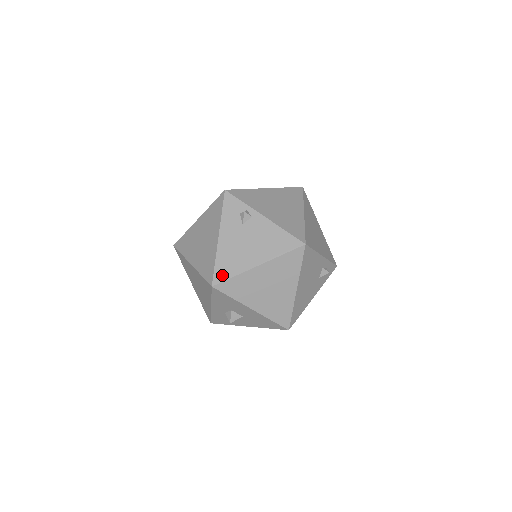
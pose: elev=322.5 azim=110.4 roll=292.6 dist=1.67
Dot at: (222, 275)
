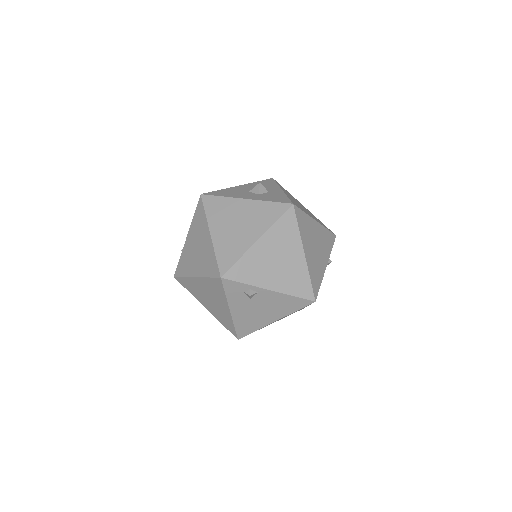
Dot at: (244, 332)
